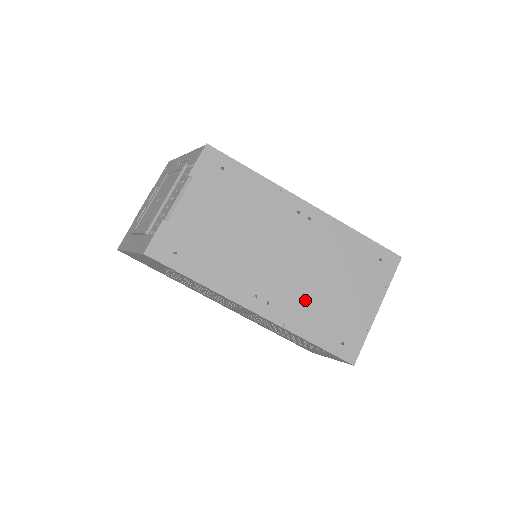
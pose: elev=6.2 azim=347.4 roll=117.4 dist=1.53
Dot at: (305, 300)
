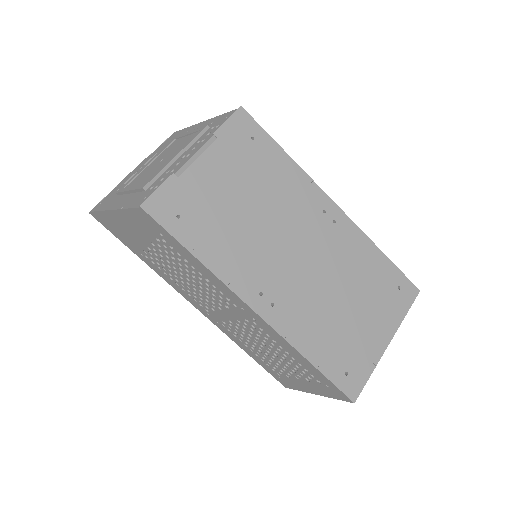
Dot at: (314, 312)
